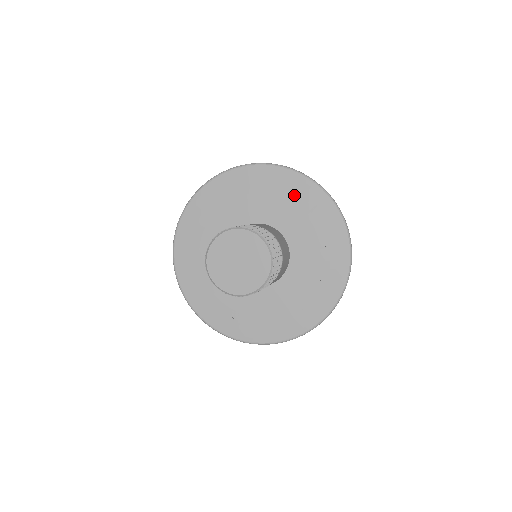
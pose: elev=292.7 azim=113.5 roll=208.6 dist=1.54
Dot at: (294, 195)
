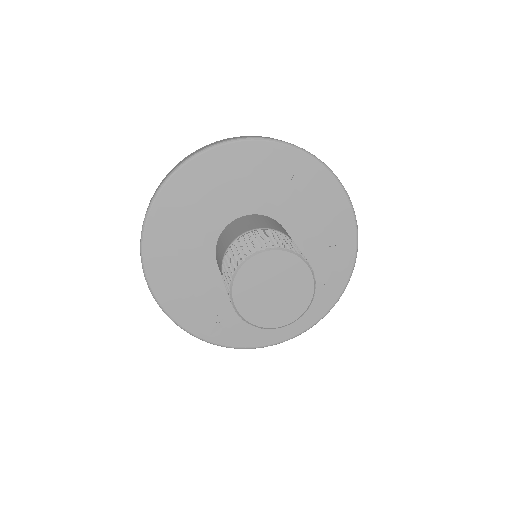
Dot at: (305, 184)
